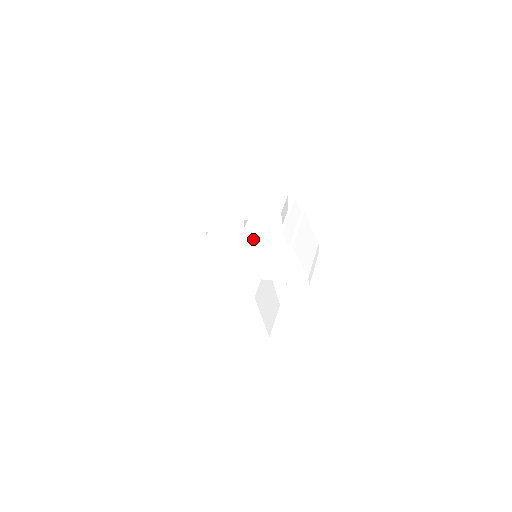
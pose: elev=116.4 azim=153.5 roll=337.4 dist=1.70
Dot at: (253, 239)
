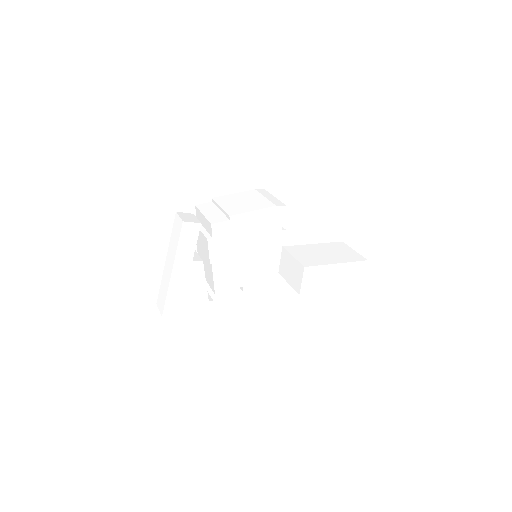
Dot at: (219, 255)
